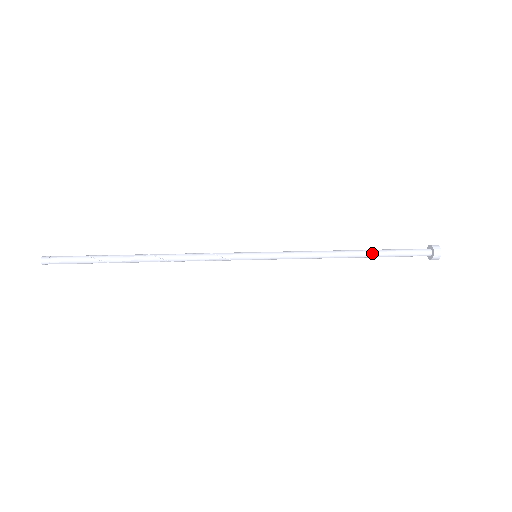
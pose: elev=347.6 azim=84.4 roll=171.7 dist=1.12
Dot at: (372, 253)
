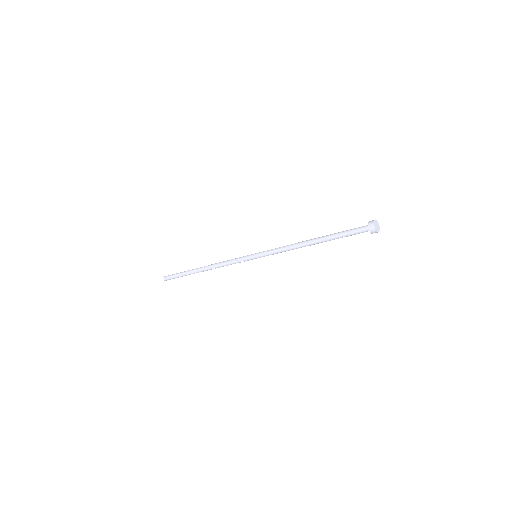
Dot at: (324, 239)
